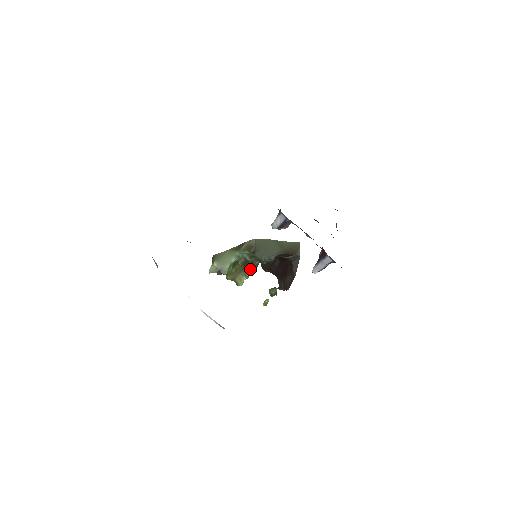
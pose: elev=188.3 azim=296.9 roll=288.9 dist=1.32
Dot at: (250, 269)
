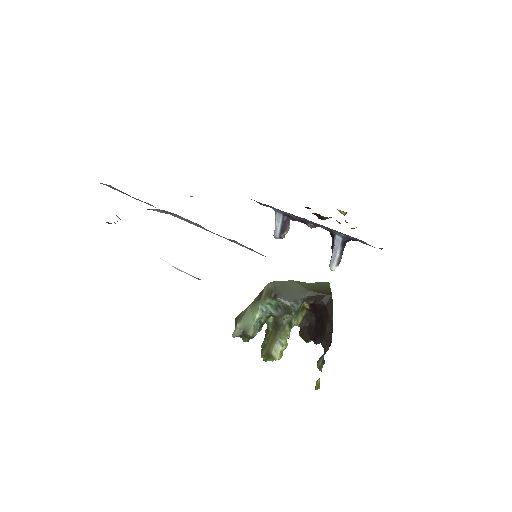
Dot at: (282, 331)
